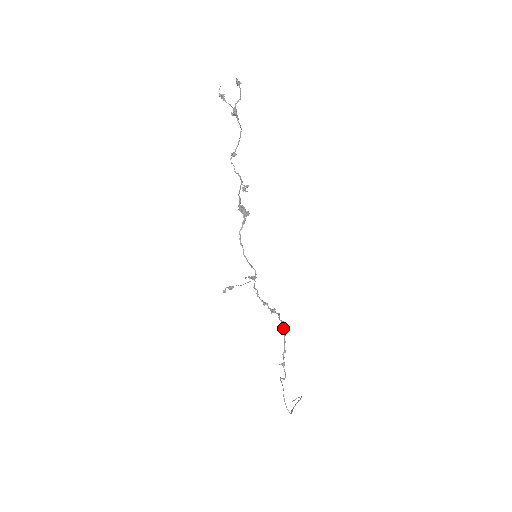
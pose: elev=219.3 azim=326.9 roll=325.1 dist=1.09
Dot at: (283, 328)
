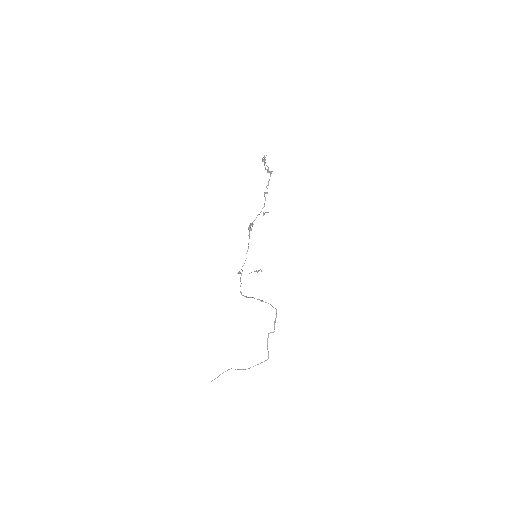
Dot at: occluded
